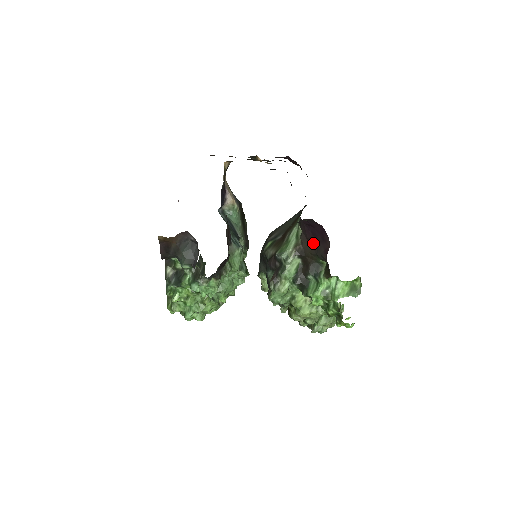
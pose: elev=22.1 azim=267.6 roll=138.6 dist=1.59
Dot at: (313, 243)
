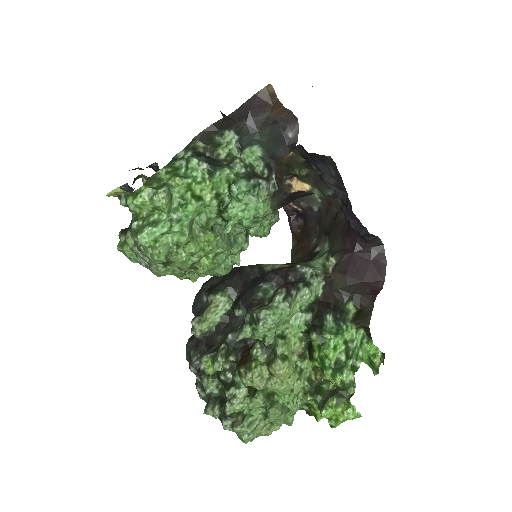
Dot at: (353, 279)
